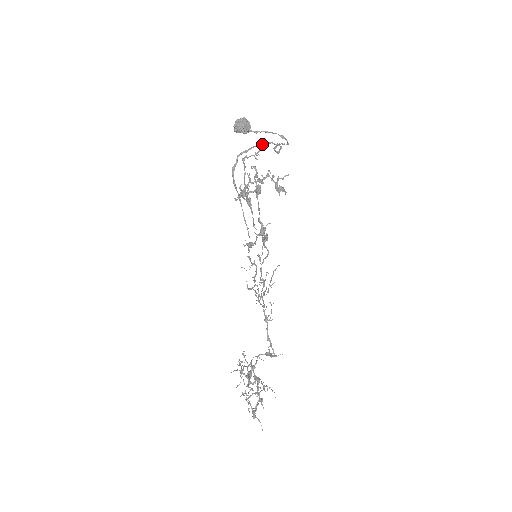
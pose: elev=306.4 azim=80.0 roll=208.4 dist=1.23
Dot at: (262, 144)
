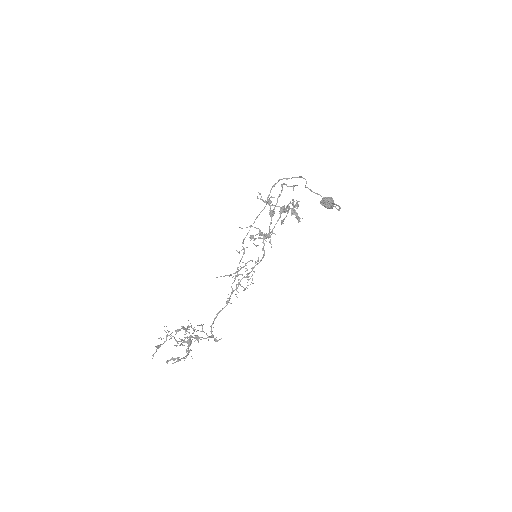
Dot at: occluded
